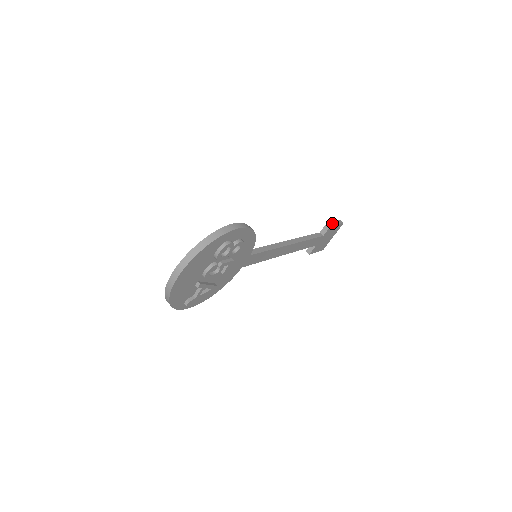
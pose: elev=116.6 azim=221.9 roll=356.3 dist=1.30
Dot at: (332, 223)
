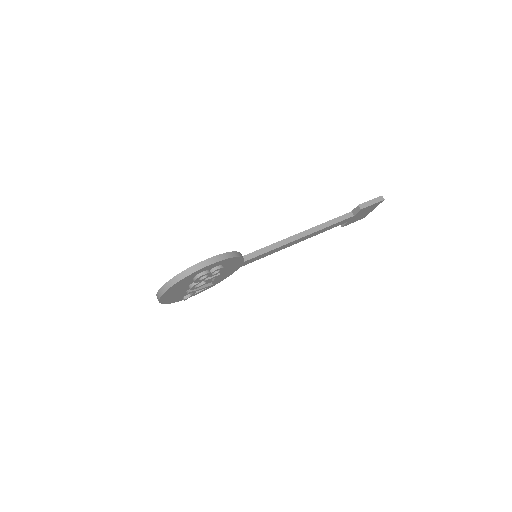
Dot at: (365, 204)
